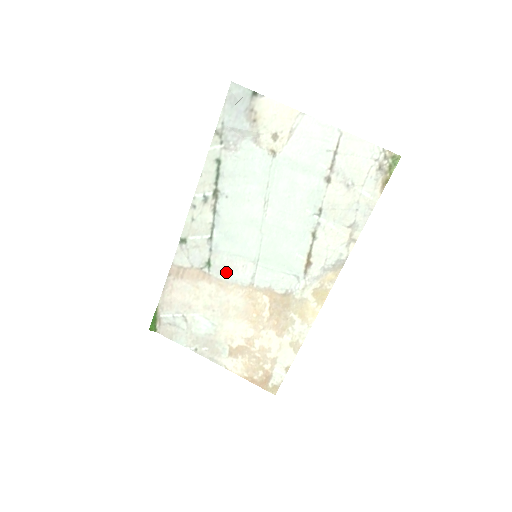
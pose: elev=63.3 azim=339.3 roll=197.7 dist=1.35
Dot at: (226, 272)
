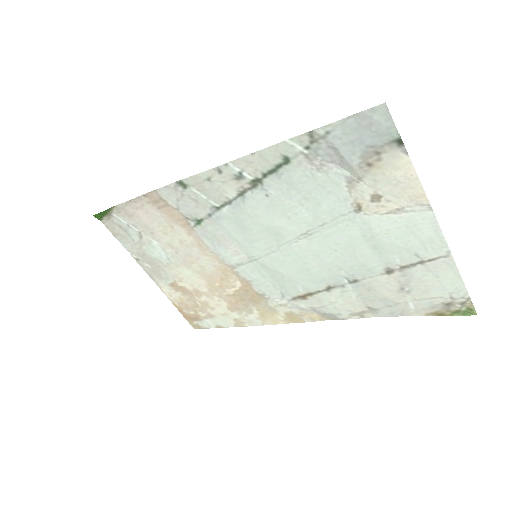
Dot at: (213, 241)
